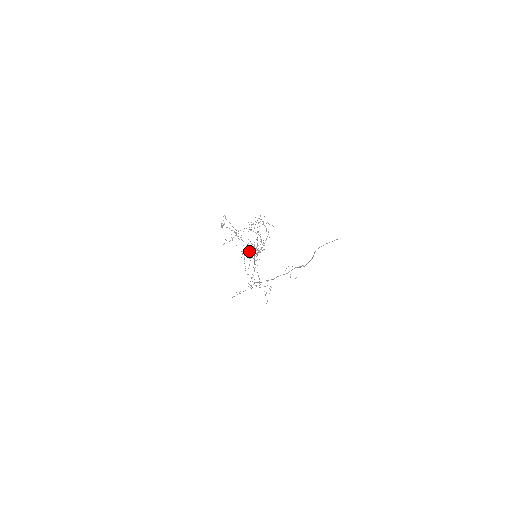
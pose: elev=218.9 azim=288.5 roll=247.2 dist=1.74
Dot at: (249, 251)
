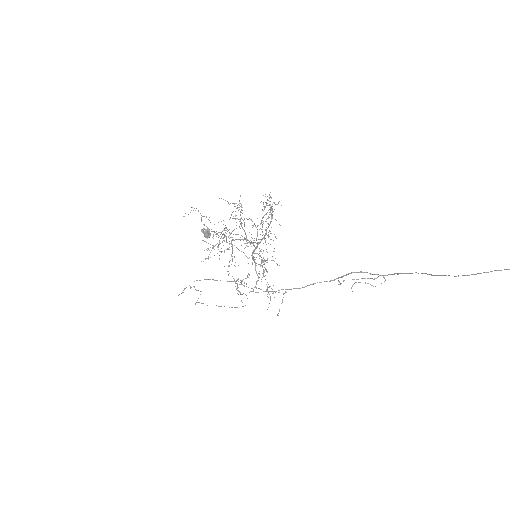
Dot at: (238, 249)
